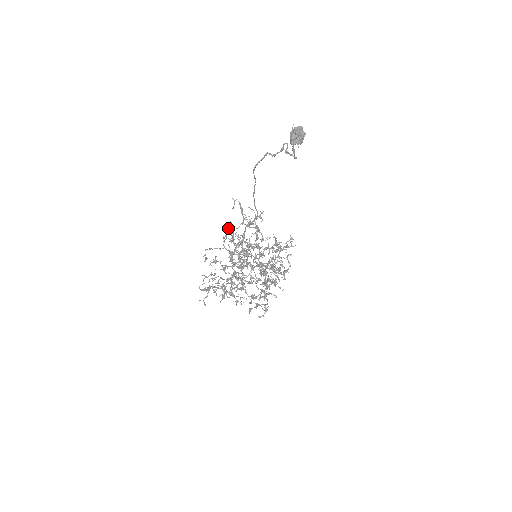
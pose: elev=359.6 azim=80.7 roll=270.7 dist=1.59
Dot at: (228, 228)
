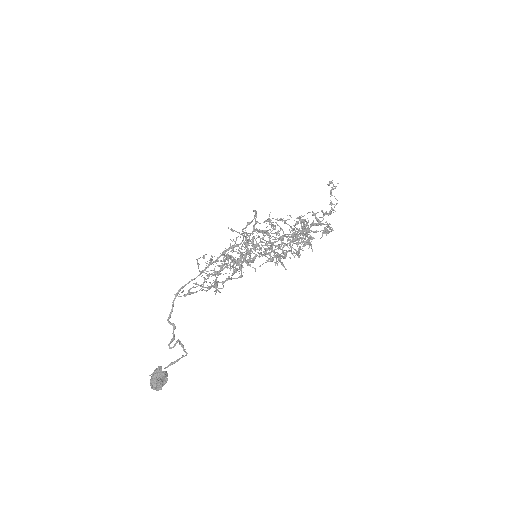
Dot at: (192, 287)
